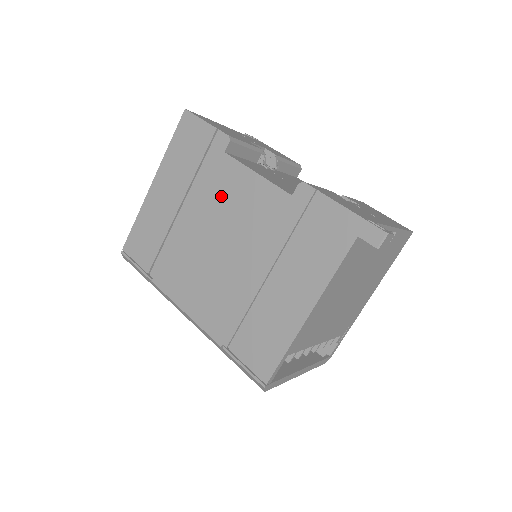
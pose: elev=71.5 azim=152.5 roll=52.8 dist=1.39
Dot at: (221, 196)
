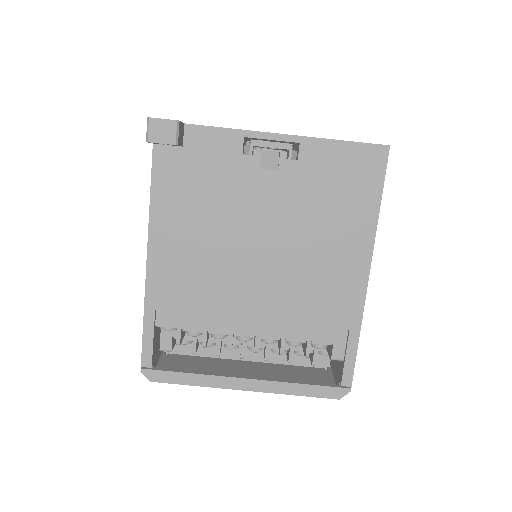
Dot at: occluded
